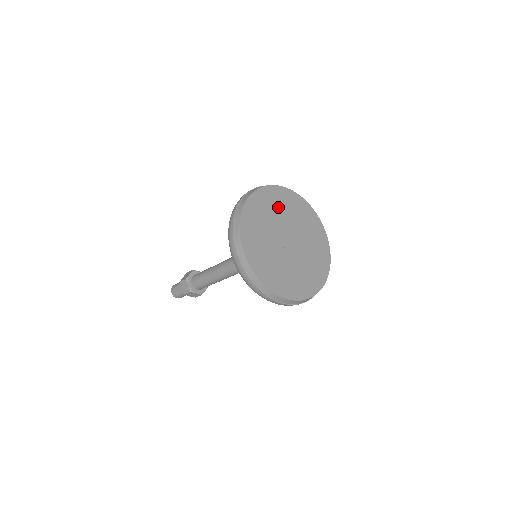
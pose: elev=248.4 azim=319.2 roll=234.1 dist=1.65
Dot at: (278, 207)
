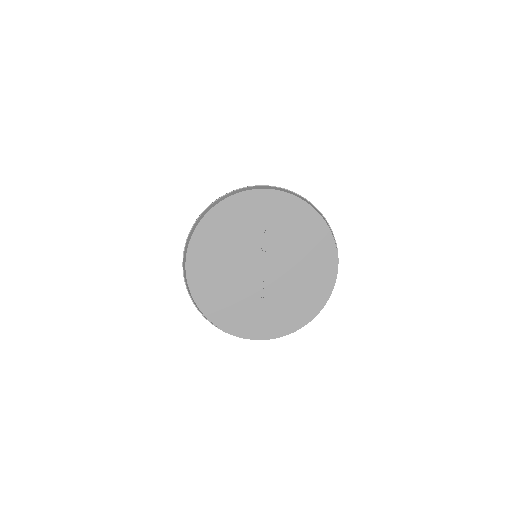
Dot at: (226, 239)
